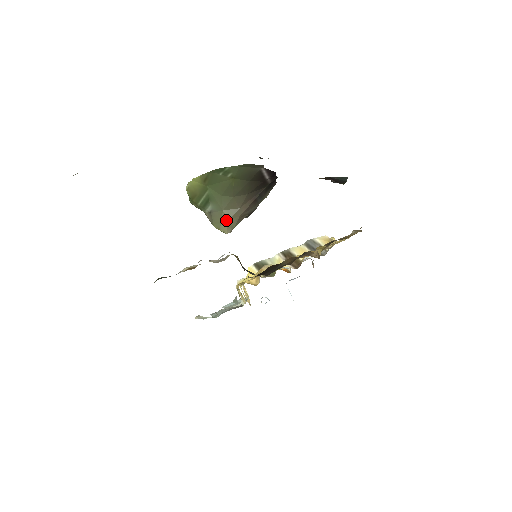
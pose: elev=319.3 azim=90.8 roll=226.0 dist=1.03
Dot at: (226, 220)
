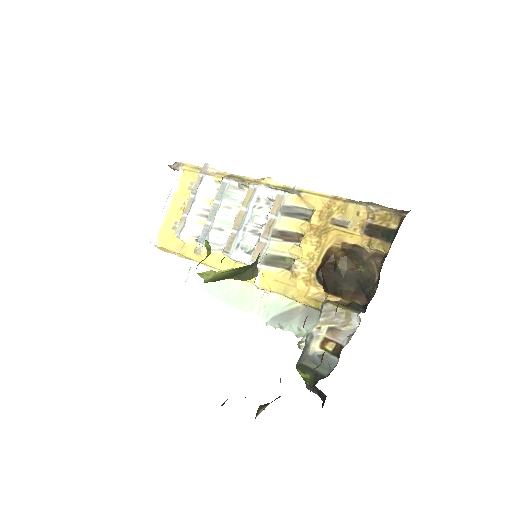
Dot at: (255, 269)
